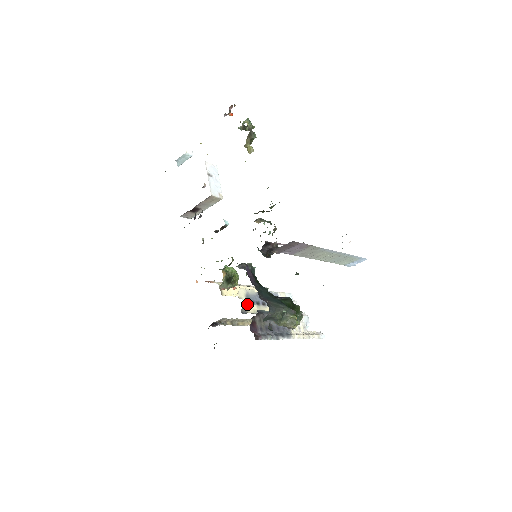
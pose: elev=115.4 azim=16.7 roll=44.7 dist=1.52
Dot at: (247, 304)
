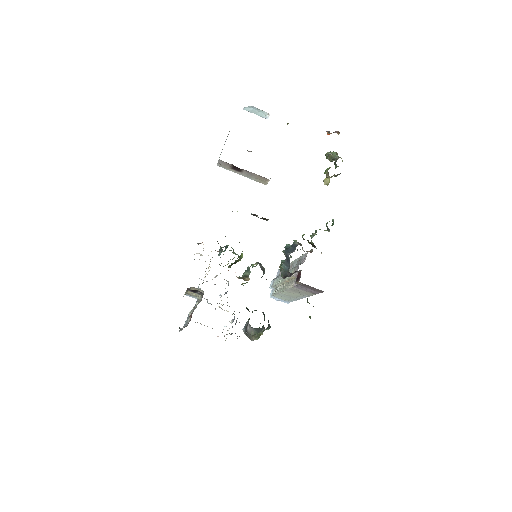
Dot at: occluded
